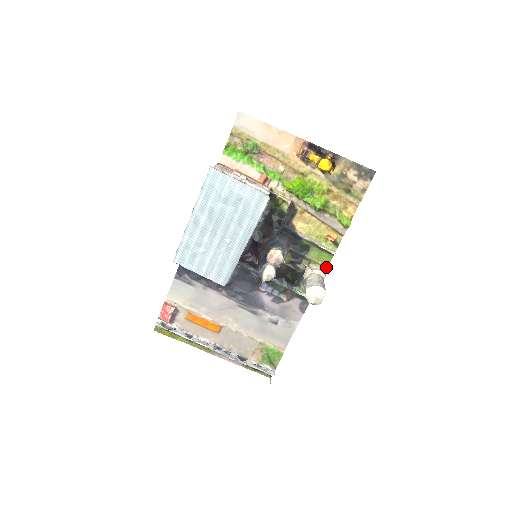
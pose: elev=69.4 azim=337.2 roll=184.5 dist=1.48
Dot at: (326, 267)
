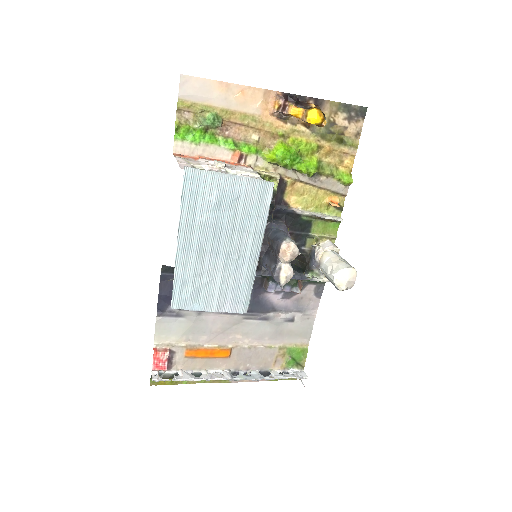
Dot at: (334, 238)
